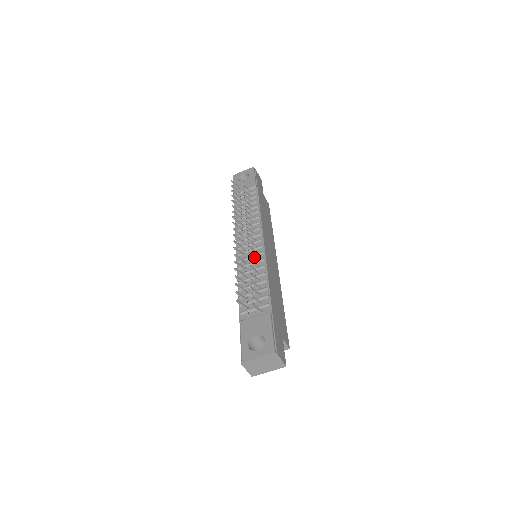
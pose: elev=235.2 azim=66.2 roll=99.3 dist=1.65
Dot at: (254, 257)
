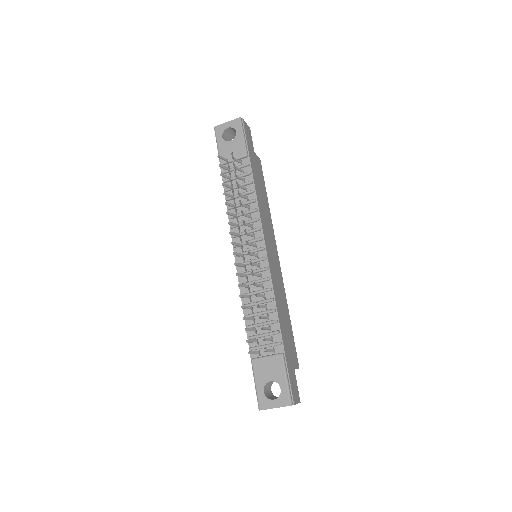
Dot at: (258, 276)
